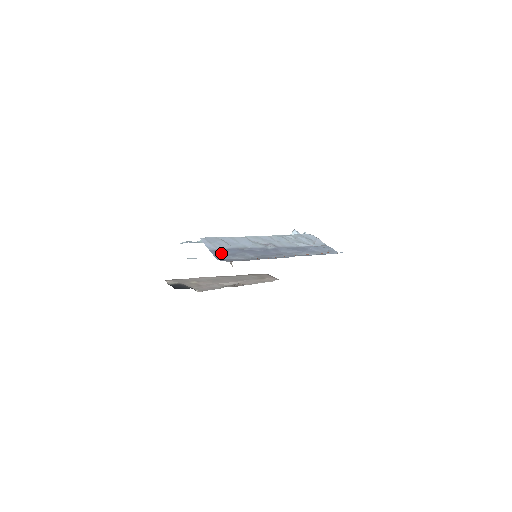
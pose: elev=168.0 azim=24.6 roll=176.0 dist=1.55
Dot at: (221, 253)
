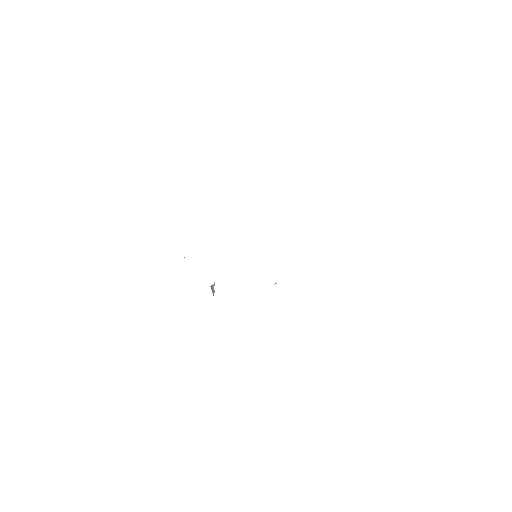
Dot at: occluded
